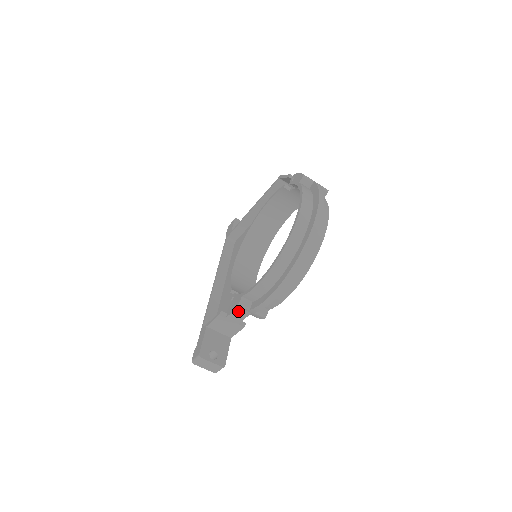
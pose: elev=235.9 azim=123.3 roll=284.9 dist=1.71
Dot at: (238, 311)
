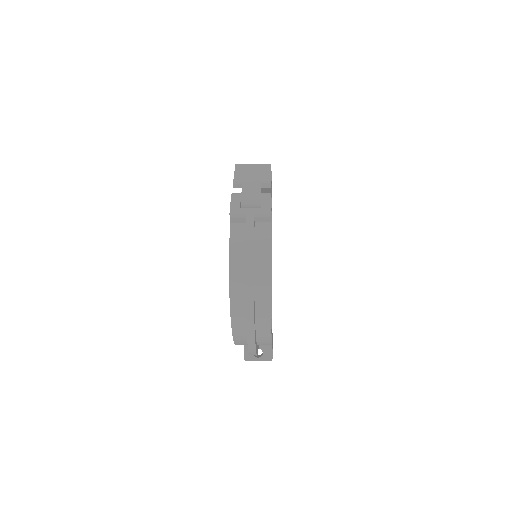
Dot at: occluded
